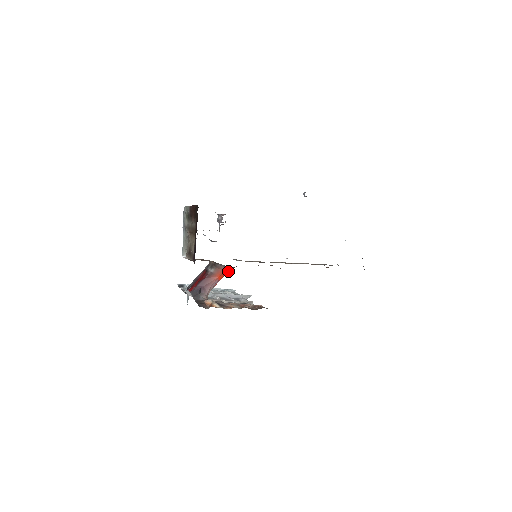
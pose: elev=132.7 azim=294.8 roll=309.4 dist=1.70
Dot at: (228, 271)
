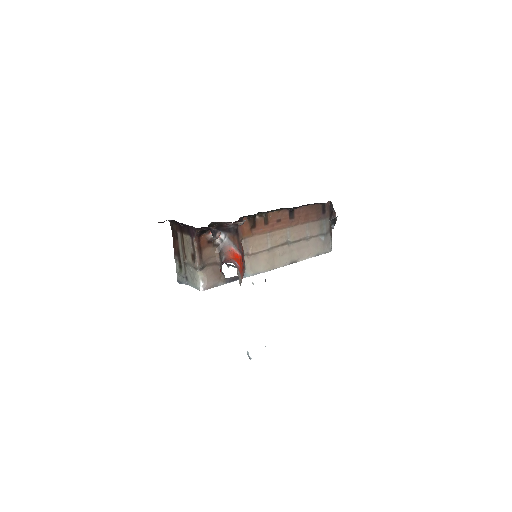
Dot at: (239, 258)
